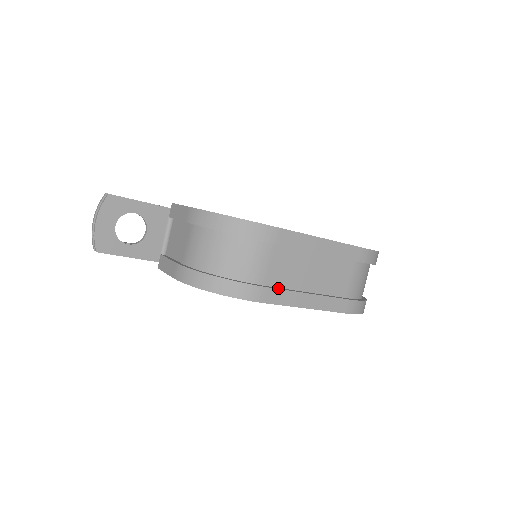
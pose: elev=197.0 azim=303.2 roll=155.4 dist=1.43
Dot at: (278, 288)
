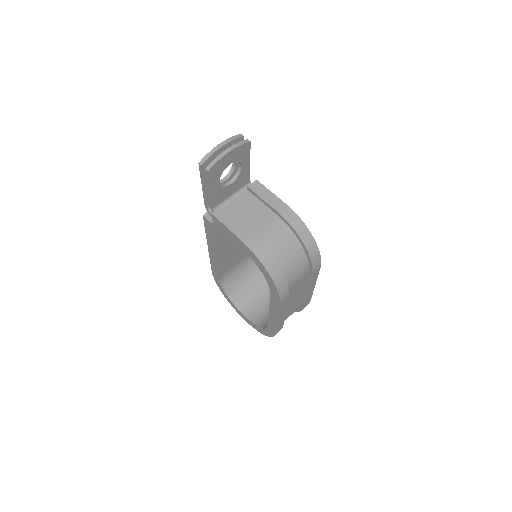
Dot at: occluded
